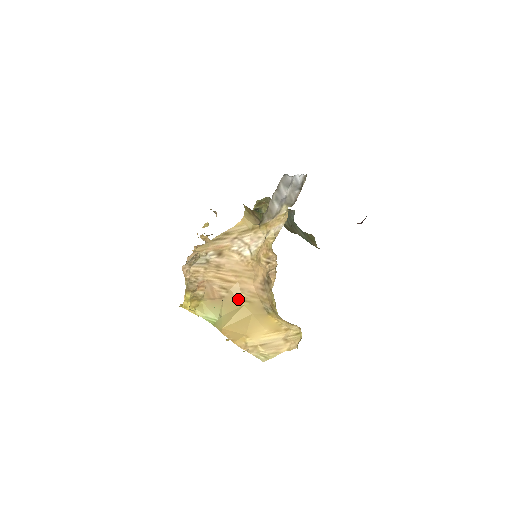
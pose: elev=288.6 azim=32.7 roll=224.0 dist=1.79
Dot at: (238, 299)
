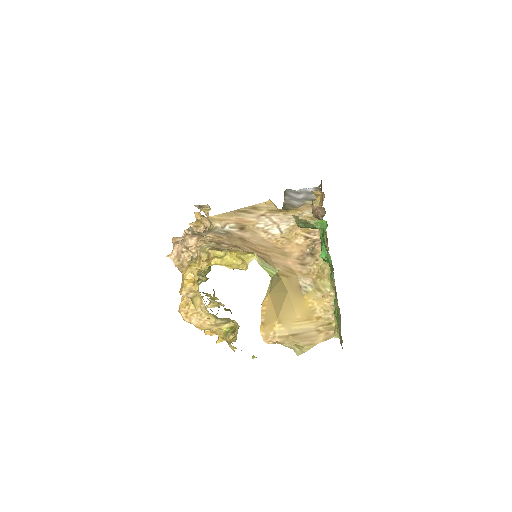
Dot at: occluded
